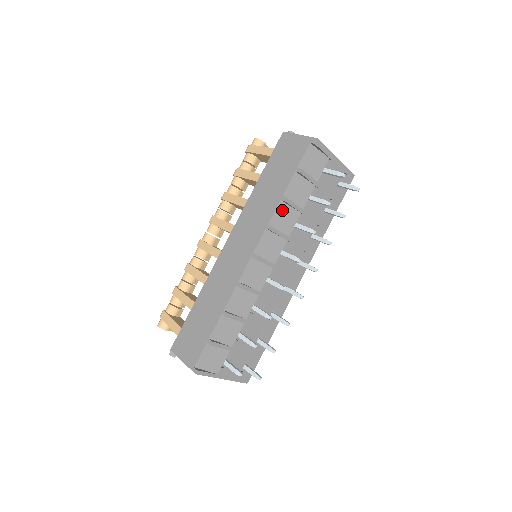
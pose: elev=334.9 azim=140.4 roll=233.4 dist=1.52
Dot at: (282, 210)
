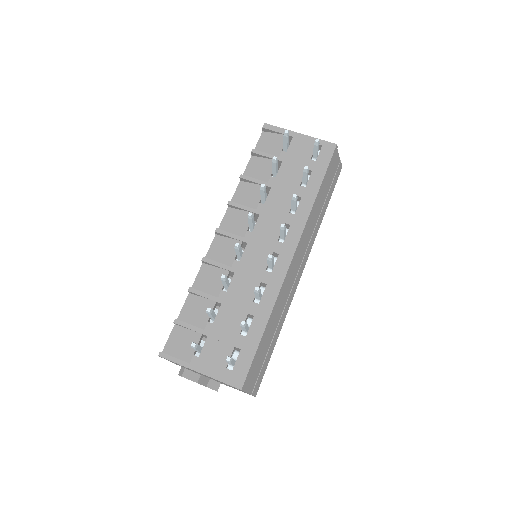
Dot at: (244, 188)
